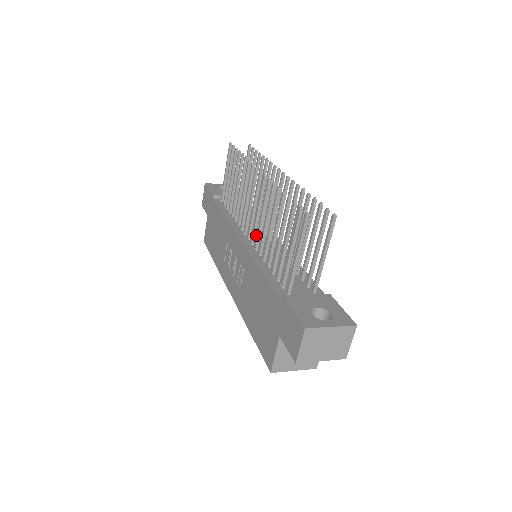
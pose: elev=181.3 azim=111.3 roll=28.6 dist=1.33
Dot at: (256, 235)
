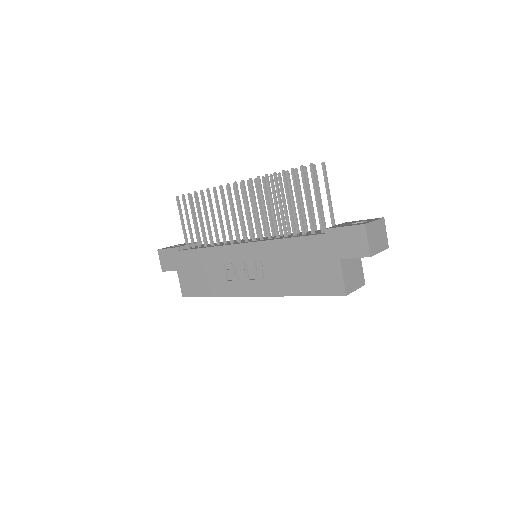
Dot at: occluded
